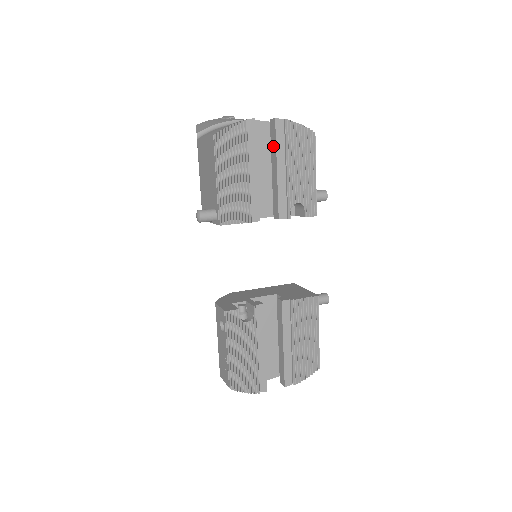
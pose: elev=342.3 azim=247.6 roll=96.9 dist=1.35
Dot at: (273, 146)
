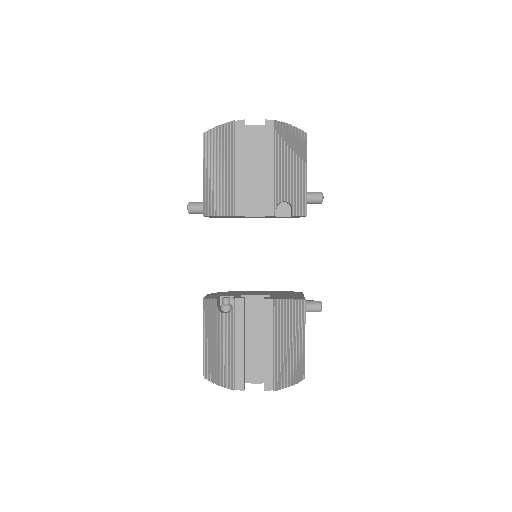
Dot at: (265, 146)
